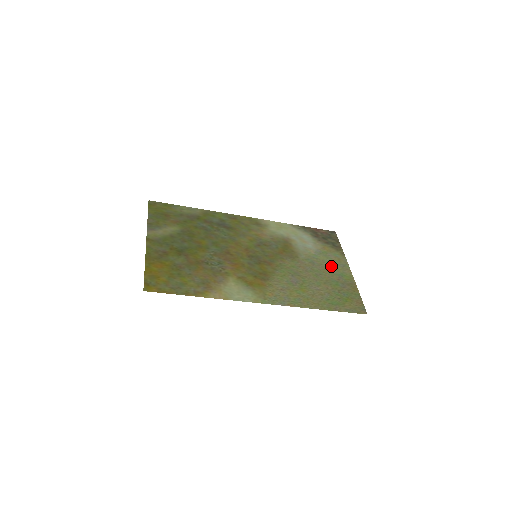
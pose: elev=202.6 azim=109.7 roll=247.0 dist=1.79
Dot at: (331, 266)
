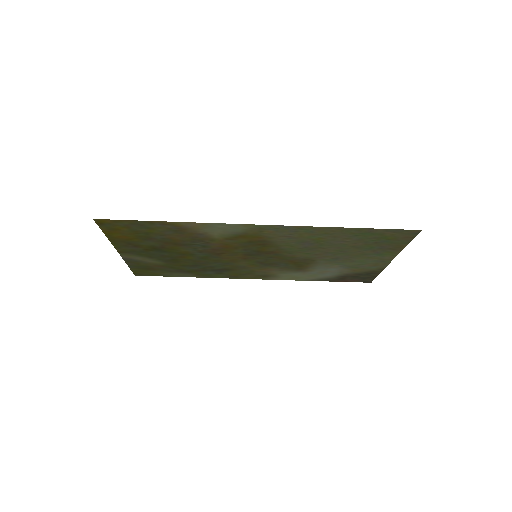
Dot at: (363, 259)
